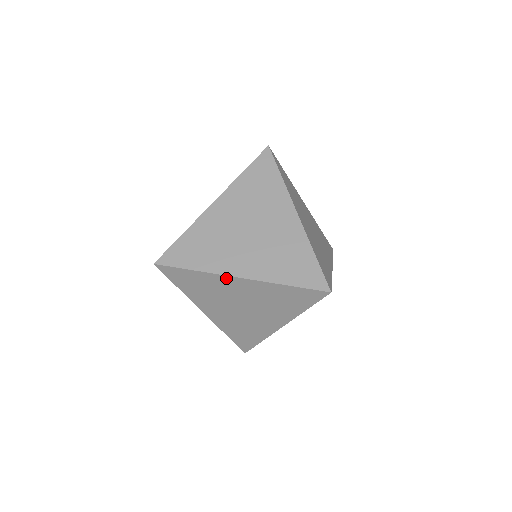
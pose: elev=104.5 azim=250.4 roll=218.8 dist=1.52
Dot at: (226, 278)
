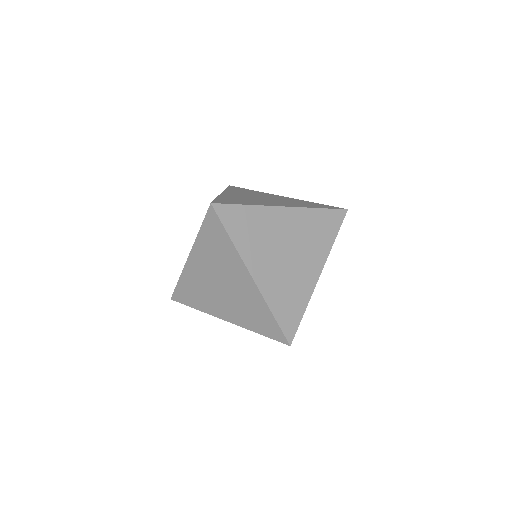
Dot at: (243, 267)
